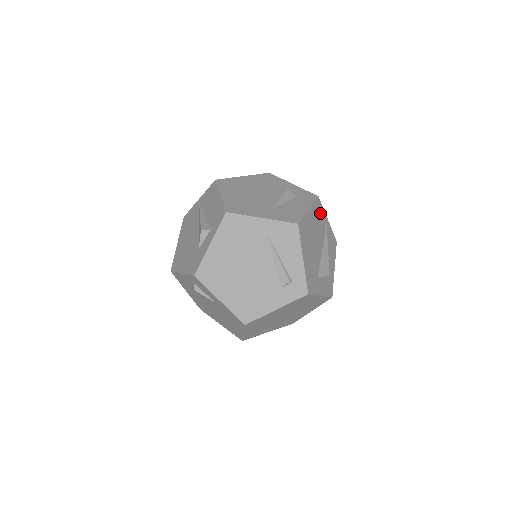
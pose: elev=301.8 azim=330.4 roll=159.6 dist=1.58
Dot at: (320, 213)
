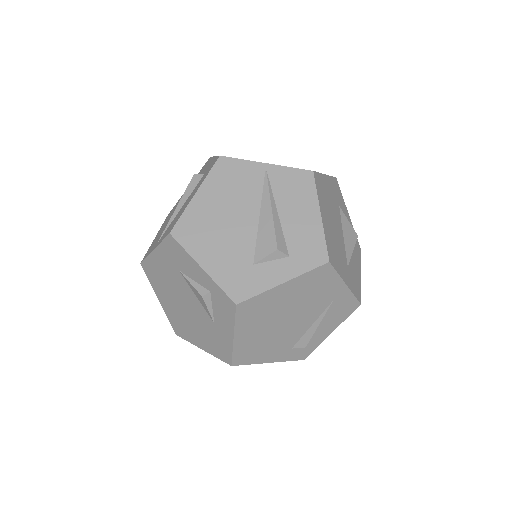
Dot at: occluded
